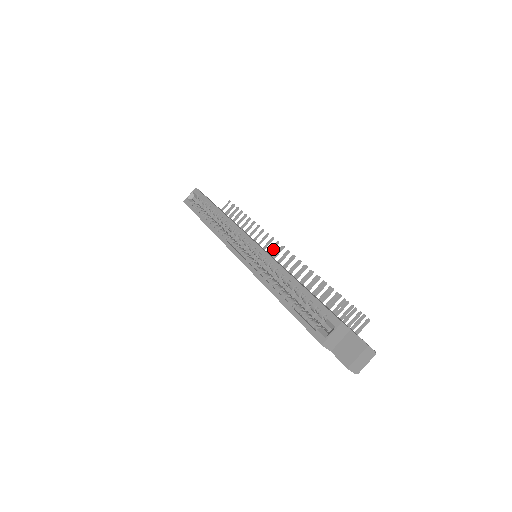
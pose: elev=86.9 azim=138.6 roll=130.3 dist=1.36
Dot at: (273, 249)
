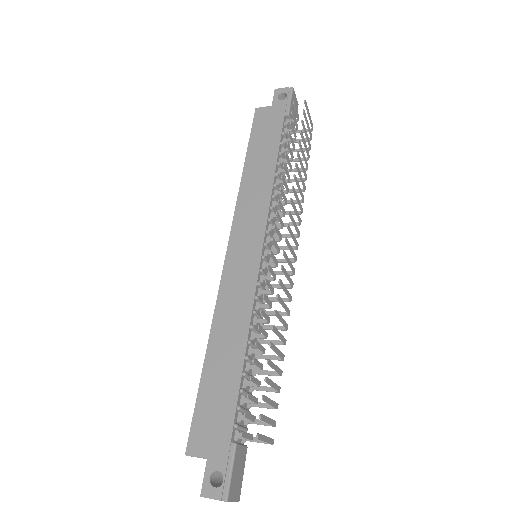
Dot at: (277, 233)
